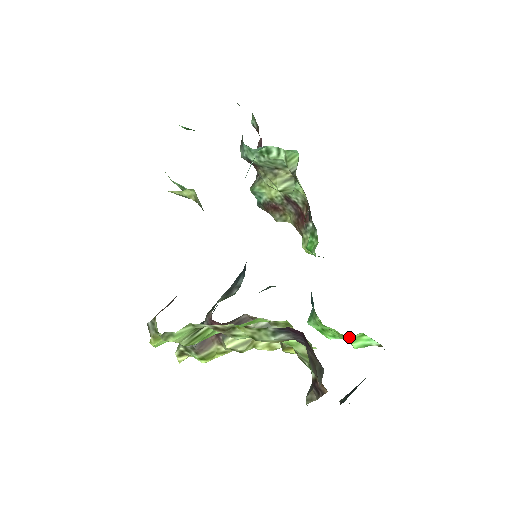
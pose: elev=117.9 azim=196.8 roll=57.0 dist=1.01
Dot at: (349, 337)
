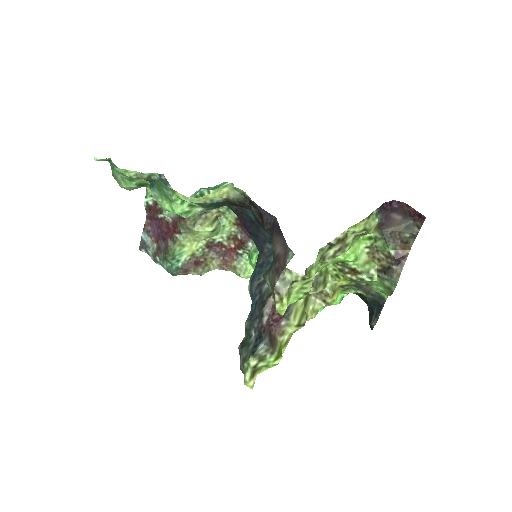
Dot at: occluded
